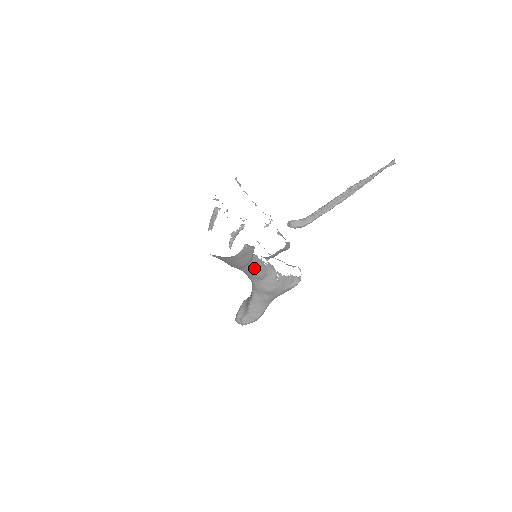
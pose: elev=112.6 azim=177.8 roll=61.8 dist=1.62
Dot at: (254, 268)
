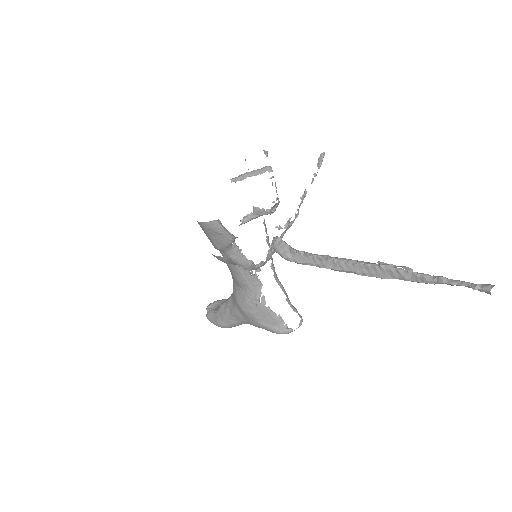
Dot at: (232, 264)
